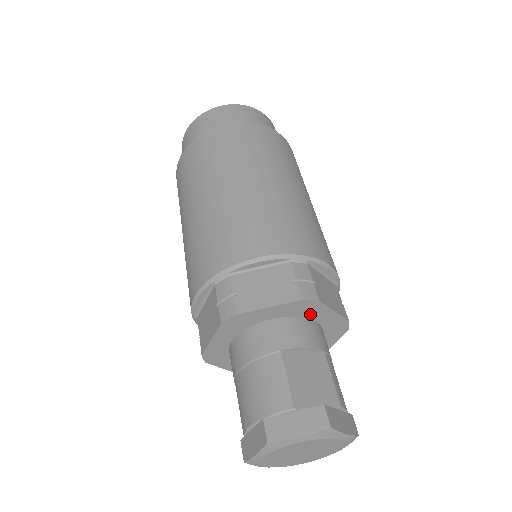
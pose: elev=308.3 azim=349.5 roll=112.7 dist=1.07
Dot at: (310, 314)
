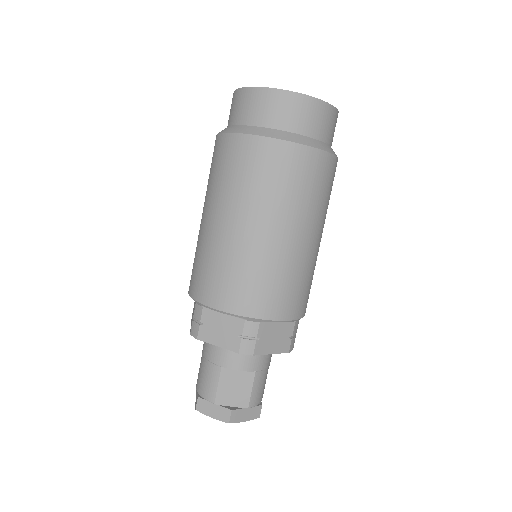
Dot at: occluded
